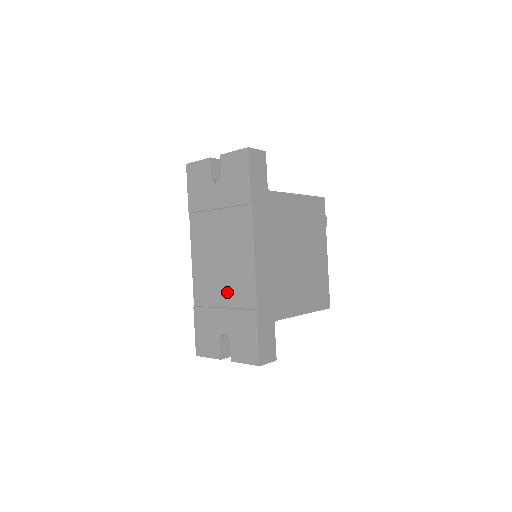
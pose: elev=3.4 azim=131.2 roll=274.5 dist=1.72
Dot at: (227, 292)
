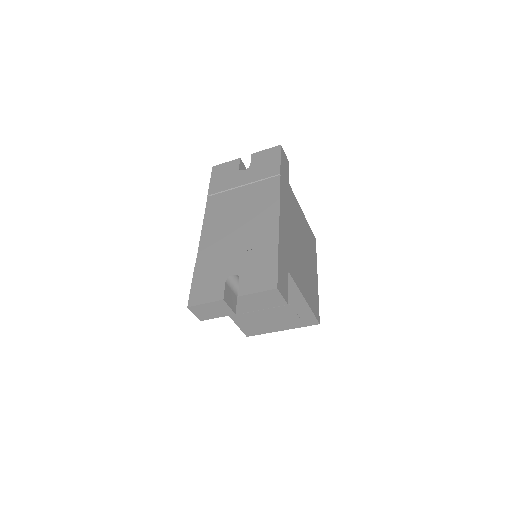
Dot at: (243, 240)
